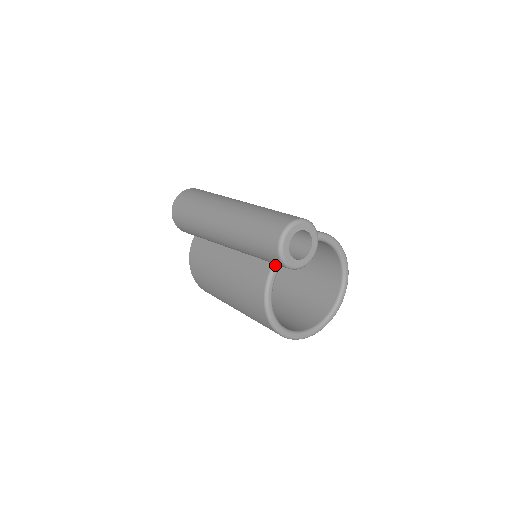
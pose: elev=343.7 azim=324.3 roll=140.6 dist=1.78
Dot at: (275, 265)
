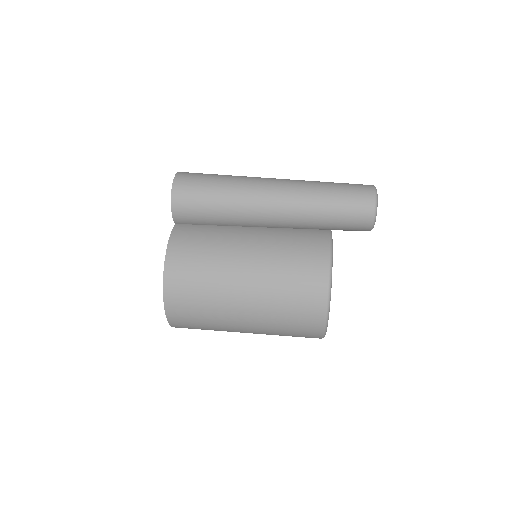
Dot at: (331, 234)
